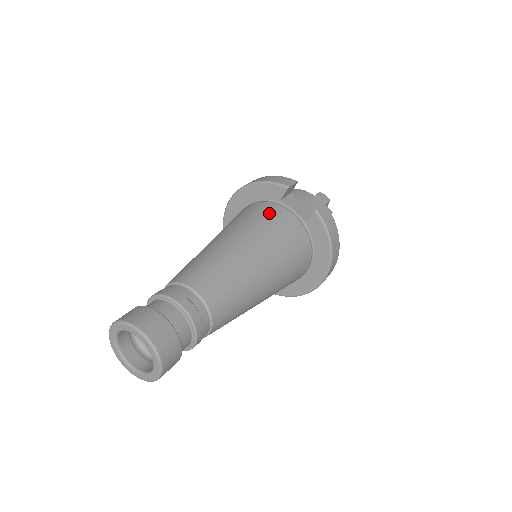
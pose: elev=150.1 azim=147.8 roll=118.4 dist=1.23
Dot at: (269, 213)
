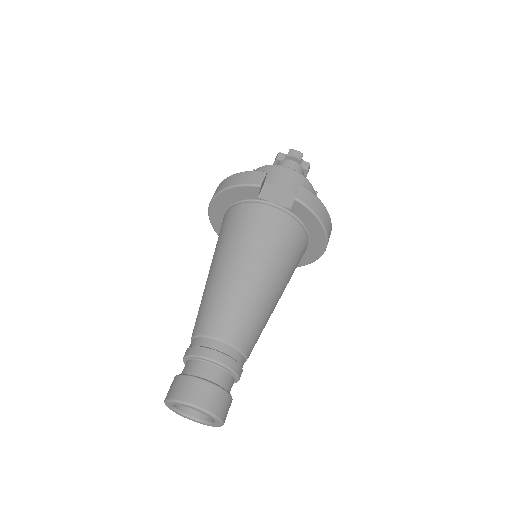
Dot at: (252, 218)
